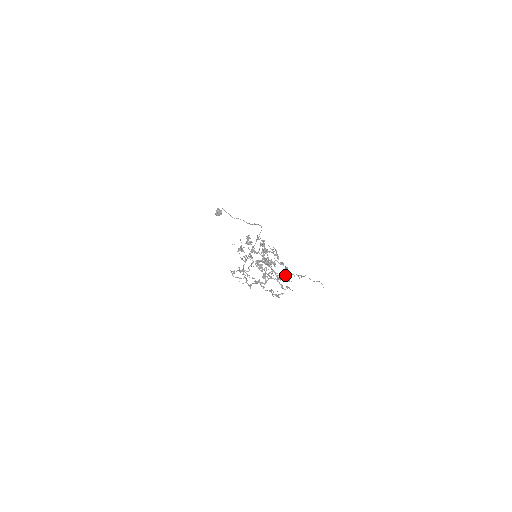
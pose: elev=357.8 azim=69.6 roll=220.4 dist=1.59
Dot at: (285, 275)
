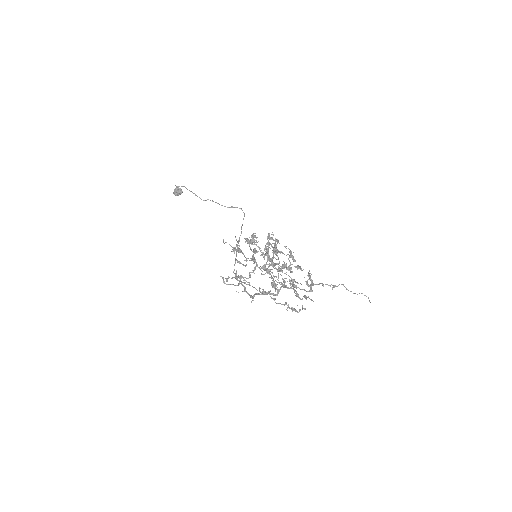
Dot at: (308, 284)
